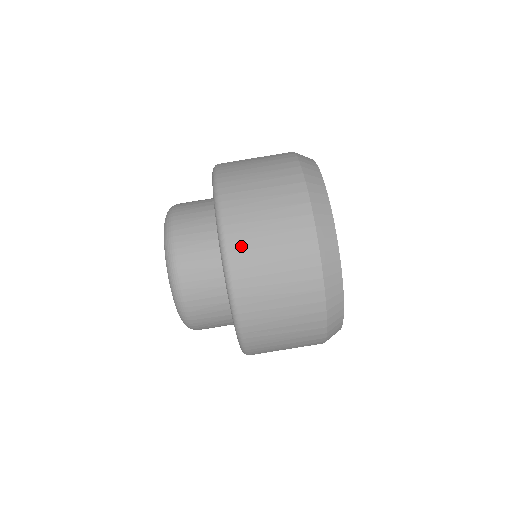
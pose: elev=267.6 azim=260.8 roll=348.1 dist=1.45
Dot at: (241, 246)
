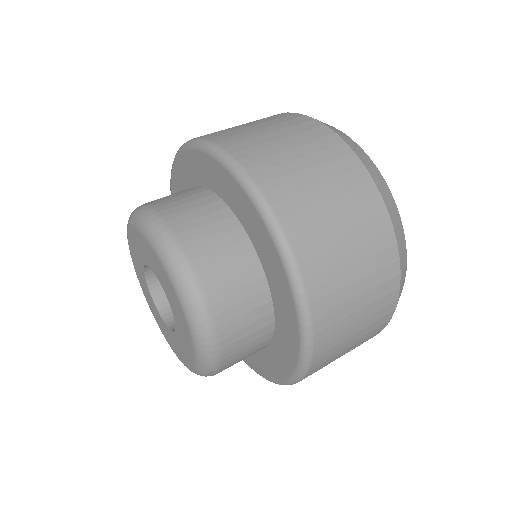
Dot at: occluded
